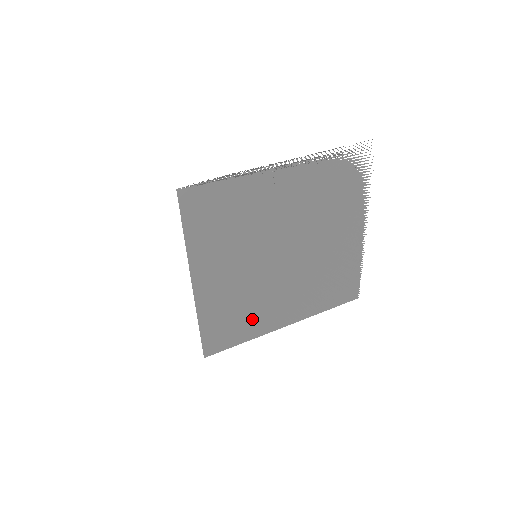
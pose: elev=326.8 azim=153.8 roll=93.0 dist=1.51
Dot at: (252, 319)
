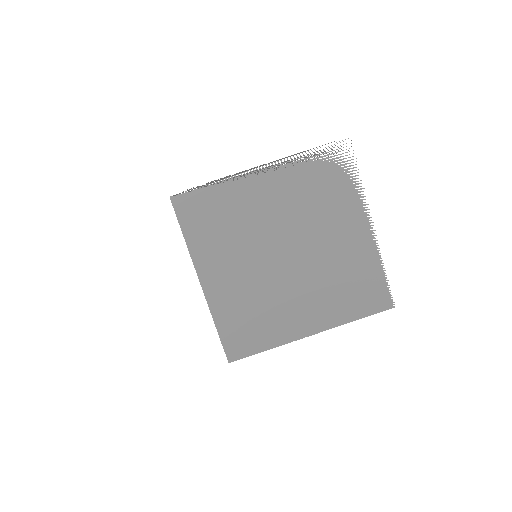
Dot at: (270, 324)
